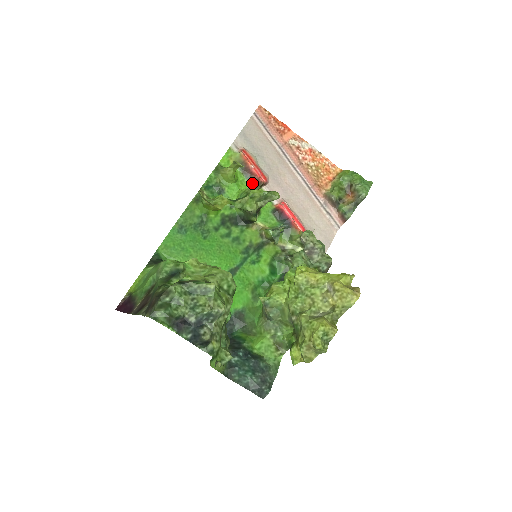
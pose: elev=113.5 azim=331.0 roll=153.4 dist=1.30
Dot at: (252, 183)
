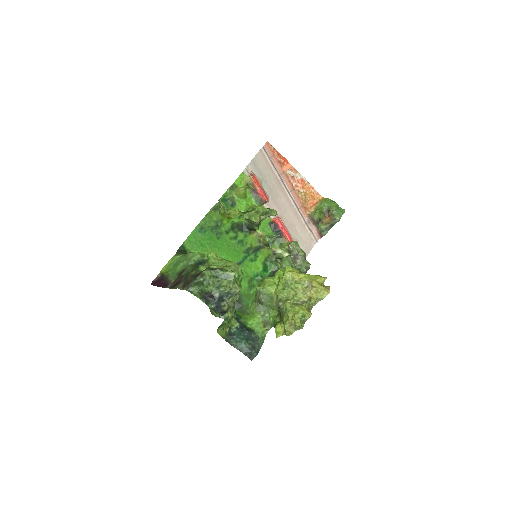
Dot at: (257, 200)
